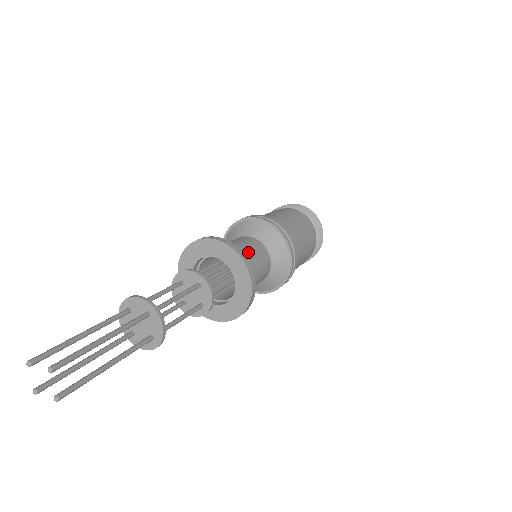
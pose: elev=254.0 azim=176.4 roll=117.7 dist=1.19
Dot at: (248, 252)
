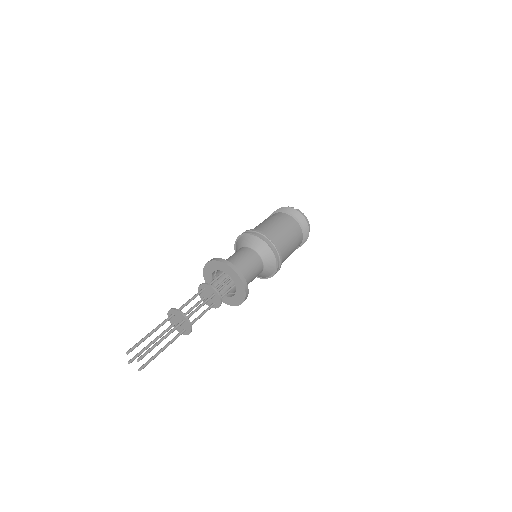
Dot at: (248, 266)
